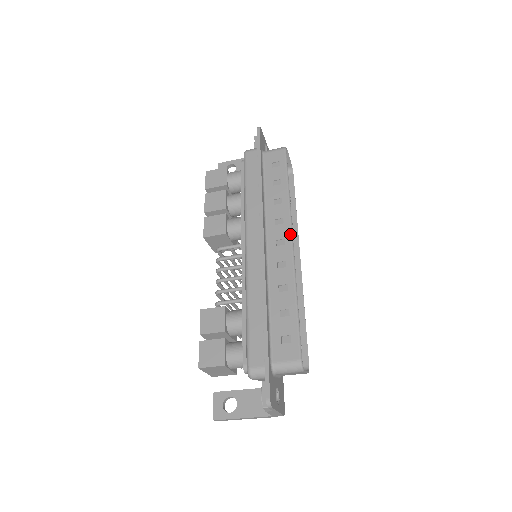
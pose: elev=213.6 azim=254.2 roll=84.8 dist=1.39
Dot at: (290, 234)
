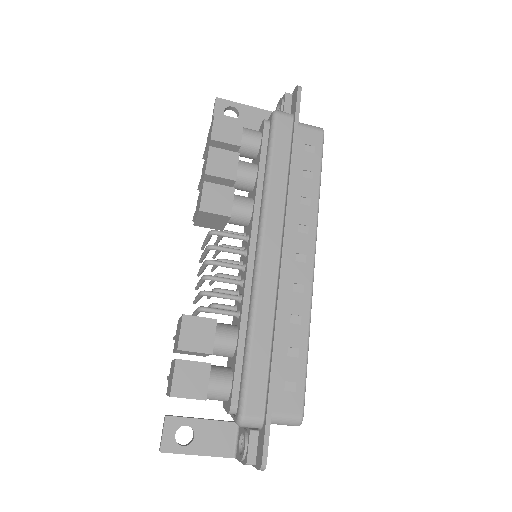
Dot at: (314, 251)
